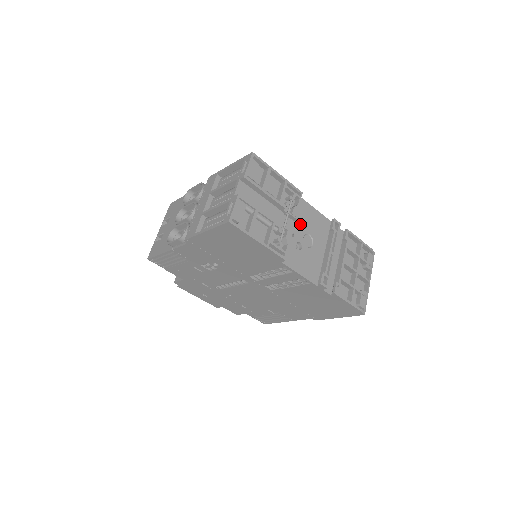
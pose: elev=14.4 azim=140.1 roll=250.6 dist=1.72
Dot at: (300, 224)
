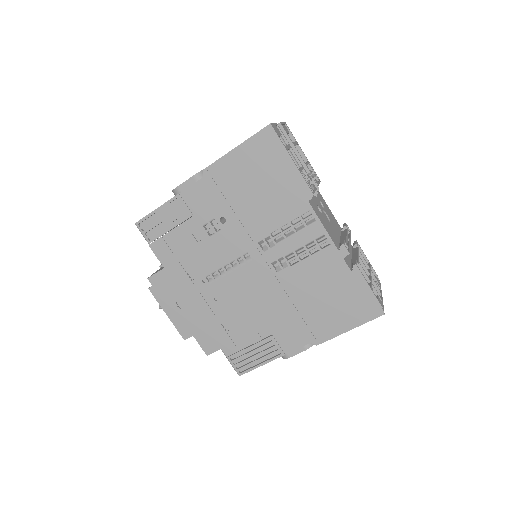
Dot at: (319, 200)
